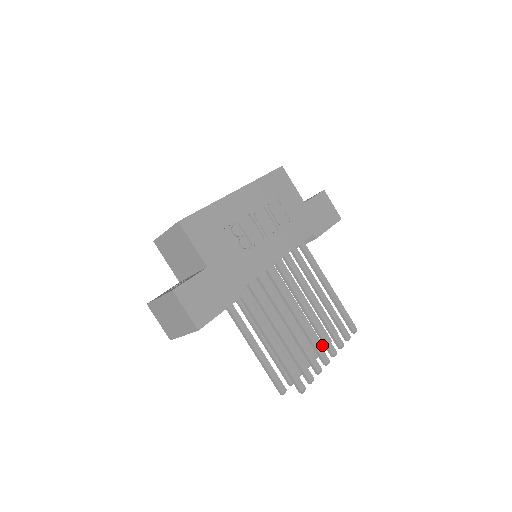
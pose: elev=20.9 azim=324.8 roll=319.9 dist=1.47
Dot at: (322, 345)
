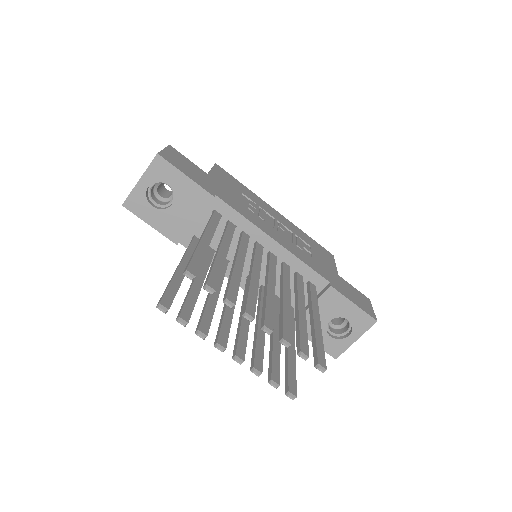
Dot at: (261, 368)
